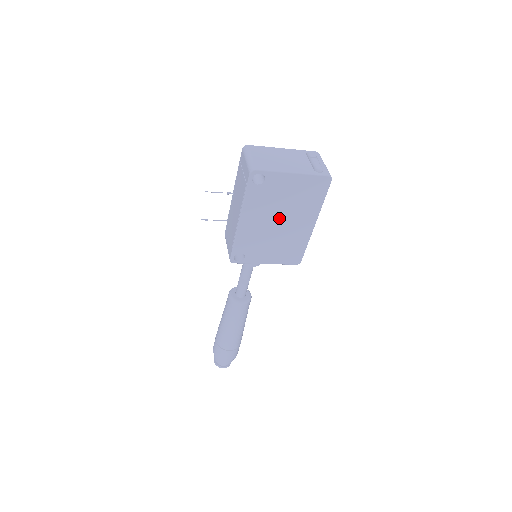
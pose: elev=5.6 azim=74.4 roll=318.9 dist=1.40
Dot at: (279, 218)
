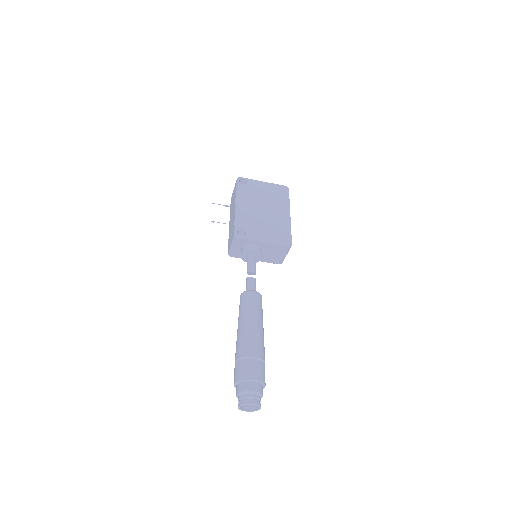
Dot at: (263, 207)
